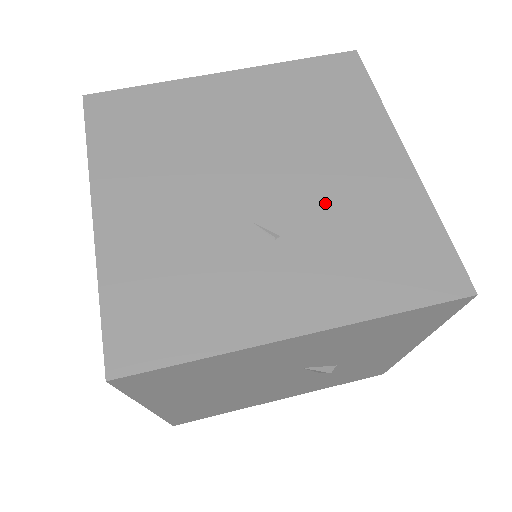
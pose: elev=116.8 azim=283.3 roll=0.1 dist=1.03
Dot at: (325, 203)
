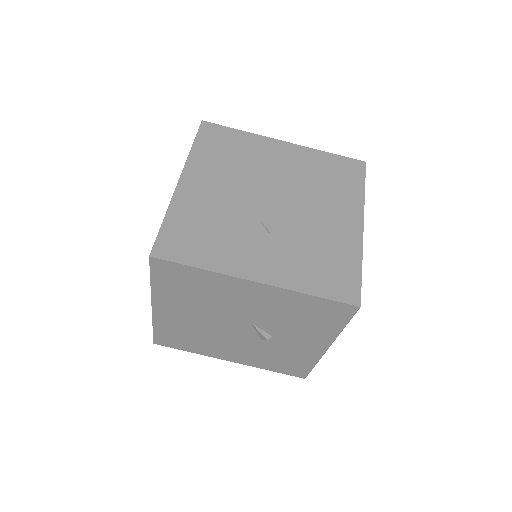
Dot at: (304, 229)
